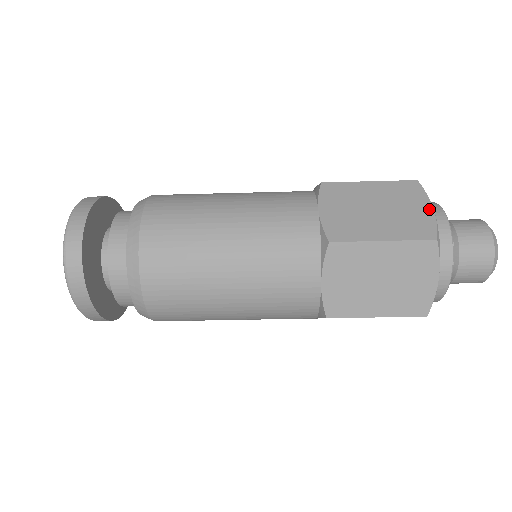
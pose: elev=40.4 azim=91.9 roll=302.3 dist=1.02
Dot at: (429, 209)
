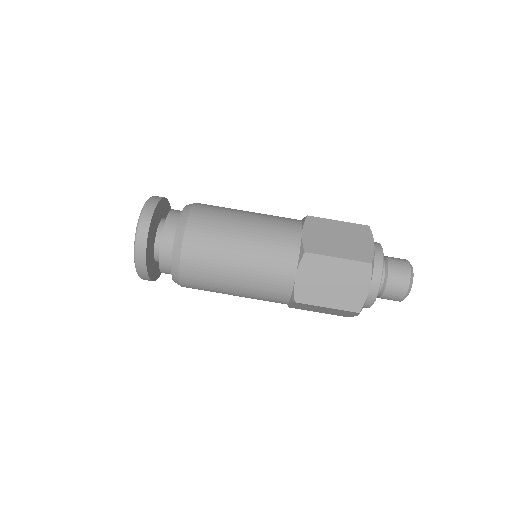
Dot at: (372, 245)
